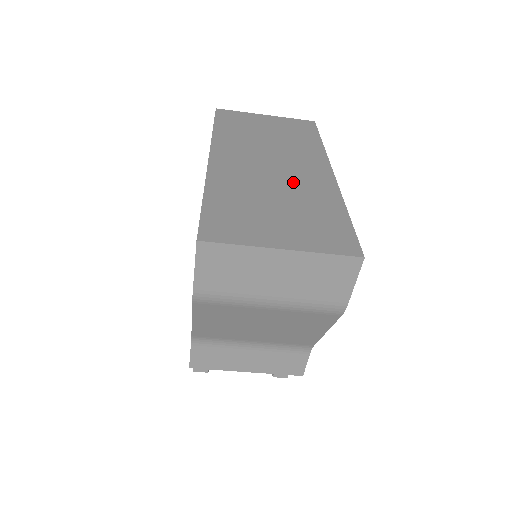
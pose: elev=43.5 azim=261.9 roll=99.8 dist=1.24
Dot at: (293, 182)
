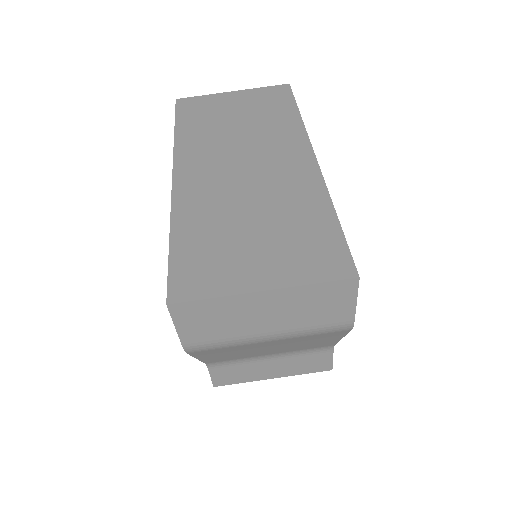
Dot at: (269, 185)
